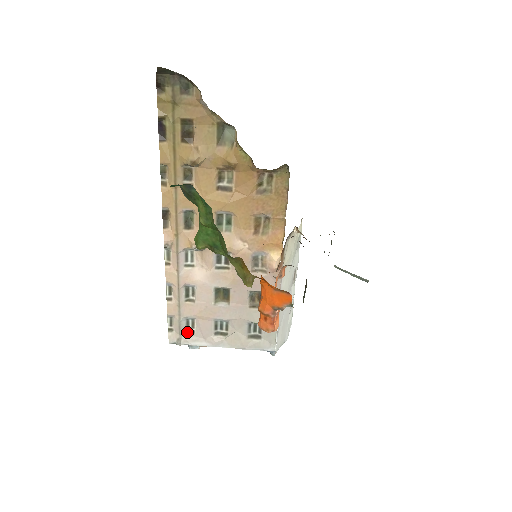
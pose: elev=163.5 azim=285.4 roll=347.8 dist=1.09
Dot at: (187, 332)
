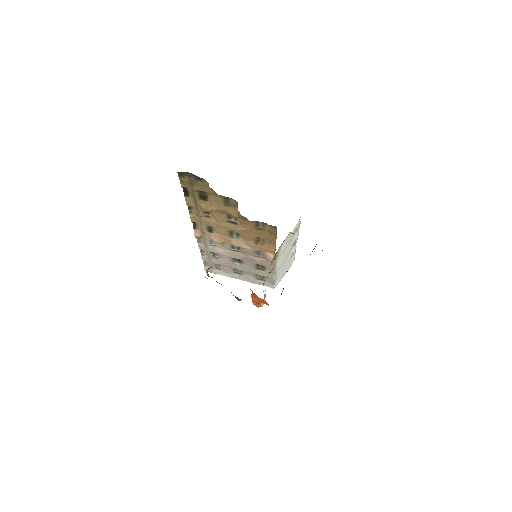
Dot at: (216, 268)
